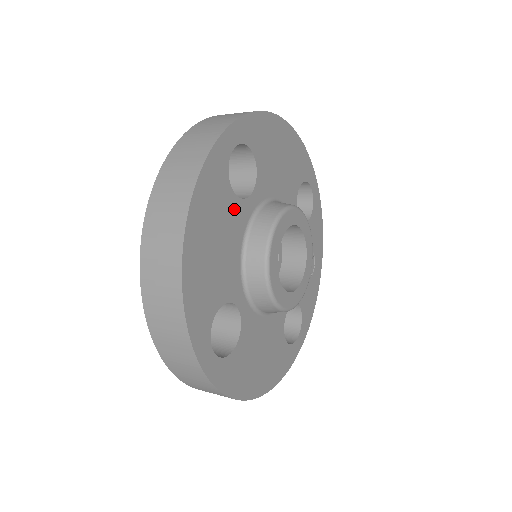
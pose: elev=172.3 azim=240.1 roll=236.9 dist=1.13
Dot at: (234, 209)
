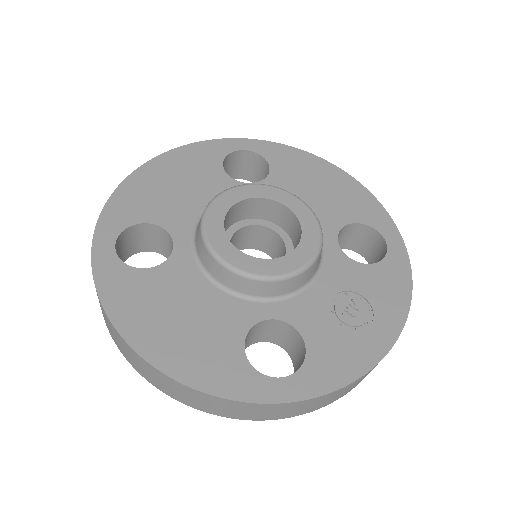
Dot at: (218, 179)
